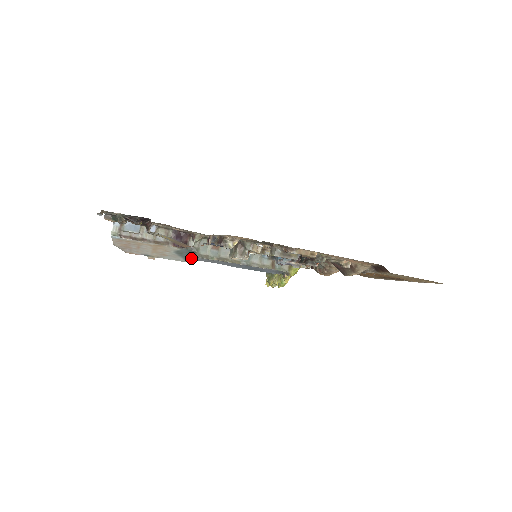
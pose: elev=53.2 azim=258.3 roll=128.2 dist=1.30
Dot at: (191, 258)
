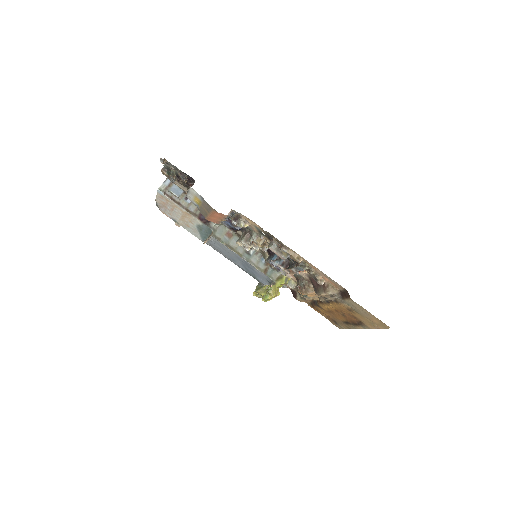
Dot at: (206, 238)
